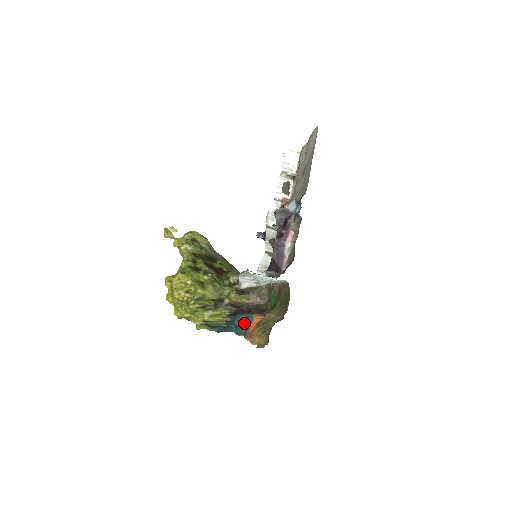
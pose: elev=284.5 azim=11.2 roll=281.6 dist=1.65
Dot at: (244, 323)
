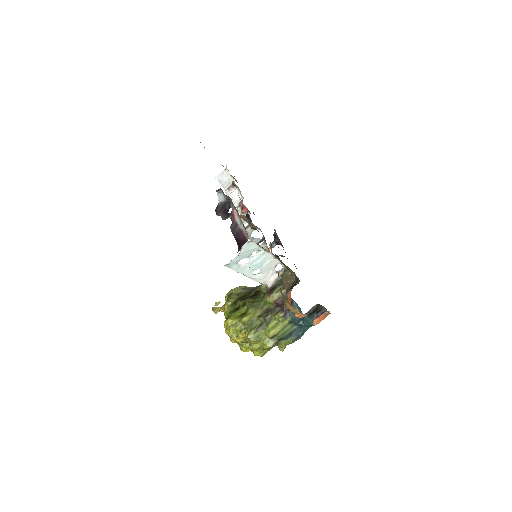
Dot at: (300, 310)
